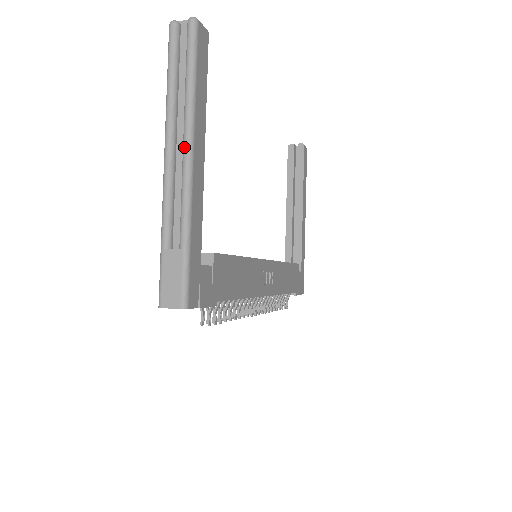
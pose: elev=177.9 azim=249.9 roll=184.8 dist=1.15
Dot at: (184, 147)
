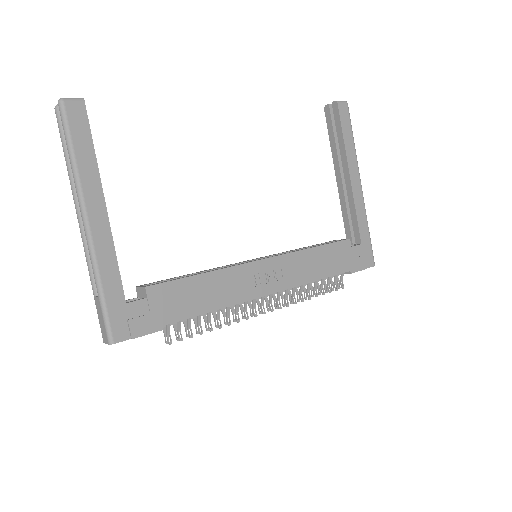
Dot at: (81, 213)
